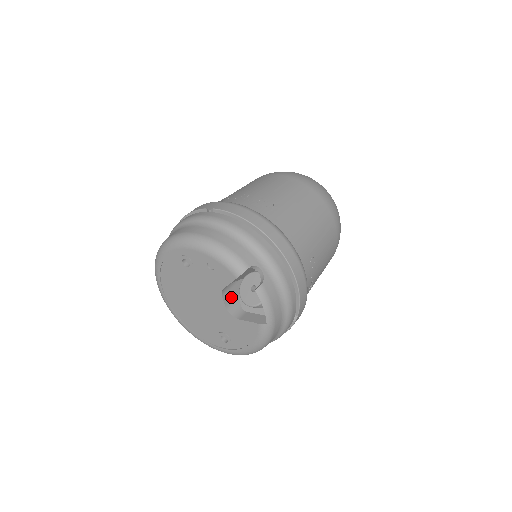
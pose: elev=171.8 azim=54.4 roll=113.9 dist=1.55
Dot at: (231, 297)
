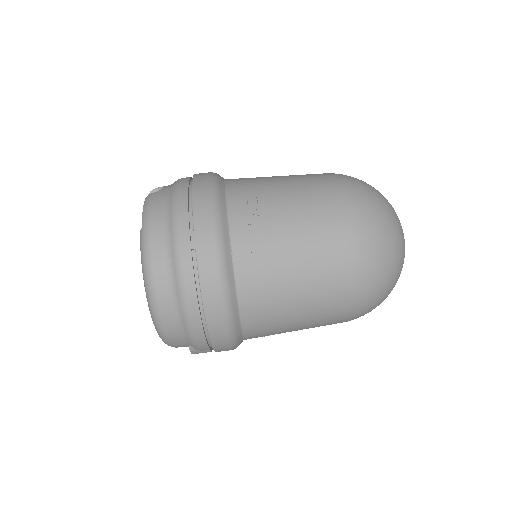
Dot at: occluded
